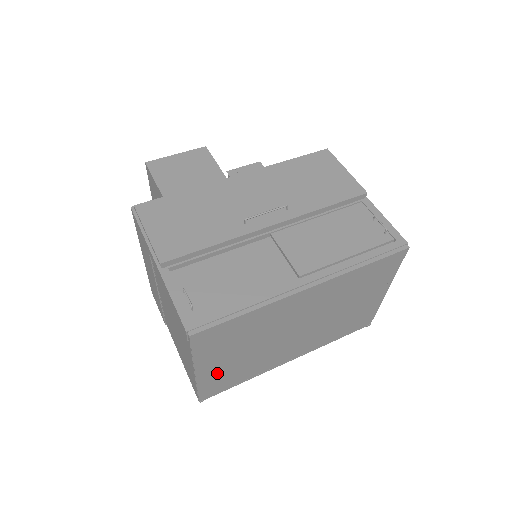
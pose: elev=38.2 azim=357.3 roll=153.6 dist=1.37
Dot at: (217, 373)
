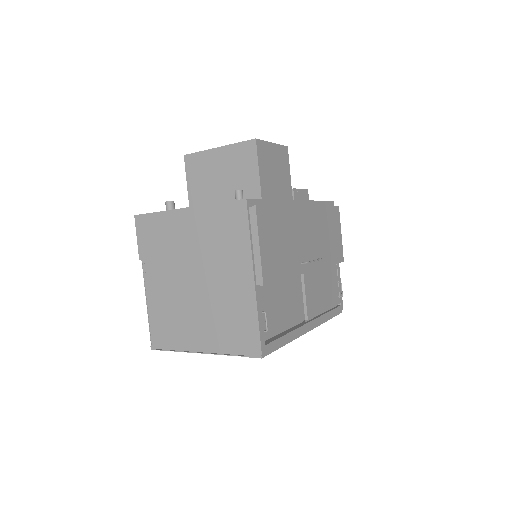
Dot at: occluded
